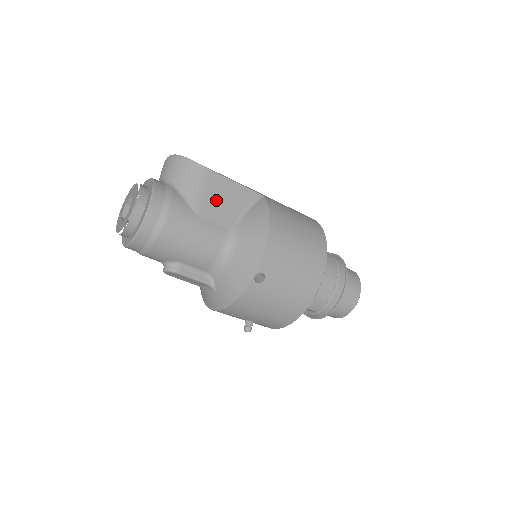
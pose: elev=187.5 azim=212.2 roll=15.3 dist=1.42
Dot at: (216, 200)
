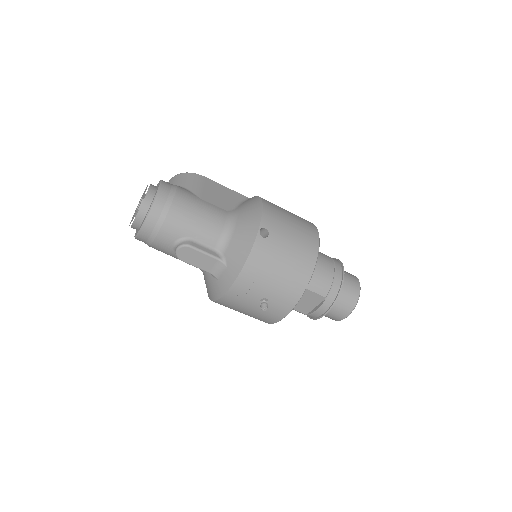
Dot at: (213, 193)
